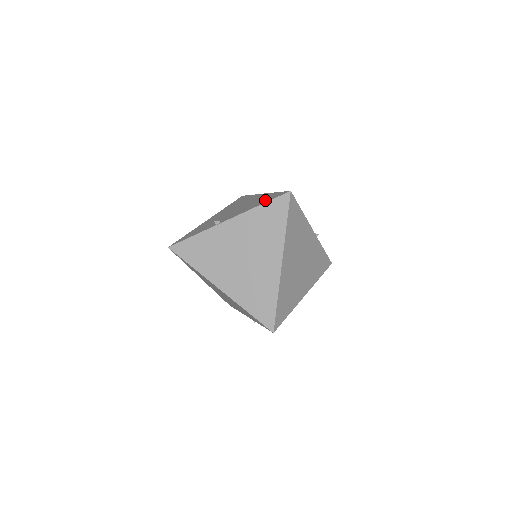
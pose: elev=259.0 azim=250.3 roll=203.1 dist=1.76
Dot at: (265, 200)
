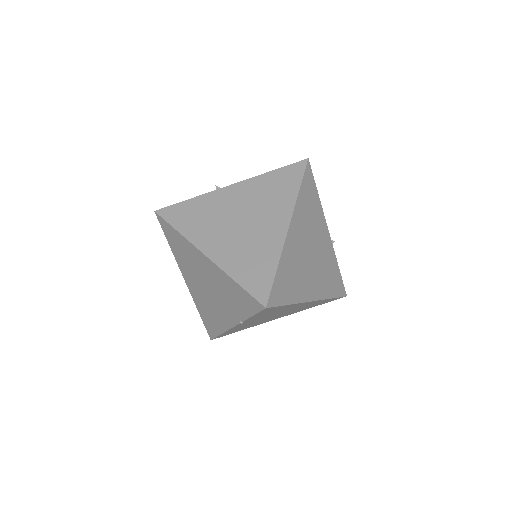
Dot at: occluded
